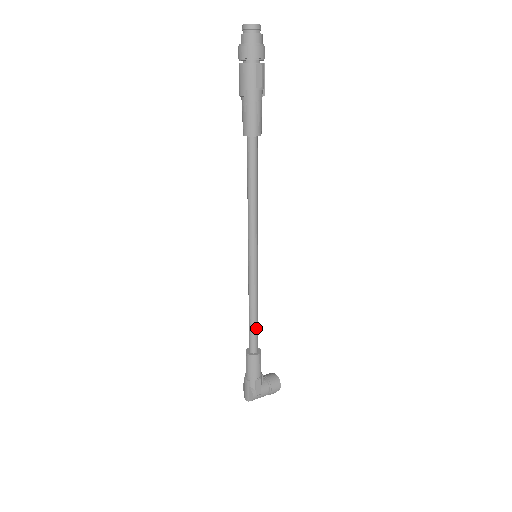
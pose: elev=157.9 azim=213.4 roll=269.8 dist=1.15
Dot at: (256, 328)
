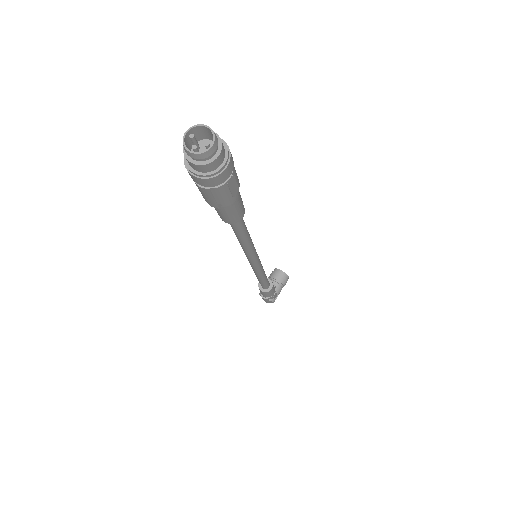
Dot at: (267, 280)
